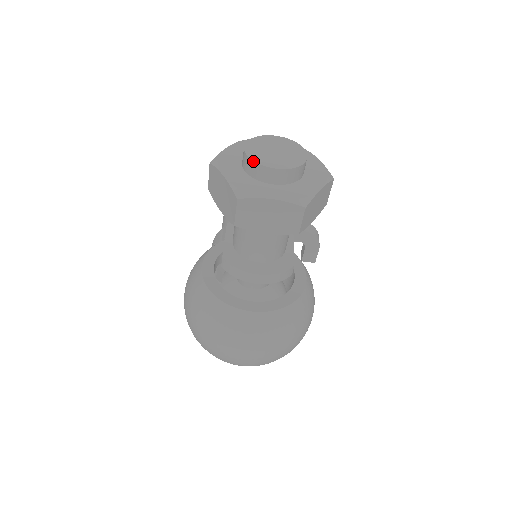
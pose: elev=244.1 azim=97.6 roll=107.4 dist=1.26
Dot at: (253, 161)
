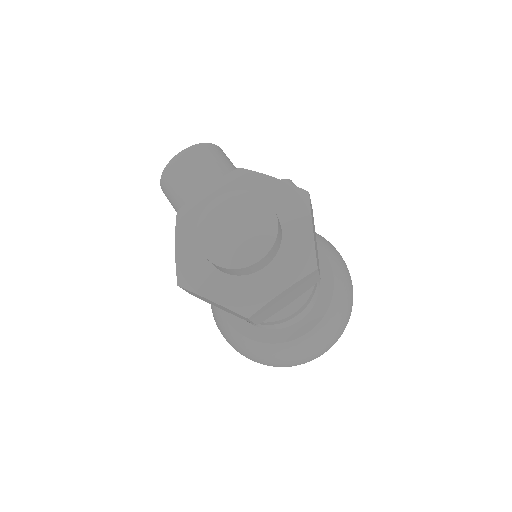
Dot at: (229, 269)
